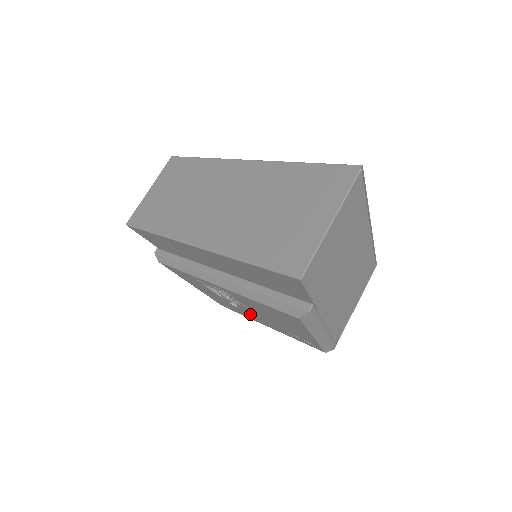
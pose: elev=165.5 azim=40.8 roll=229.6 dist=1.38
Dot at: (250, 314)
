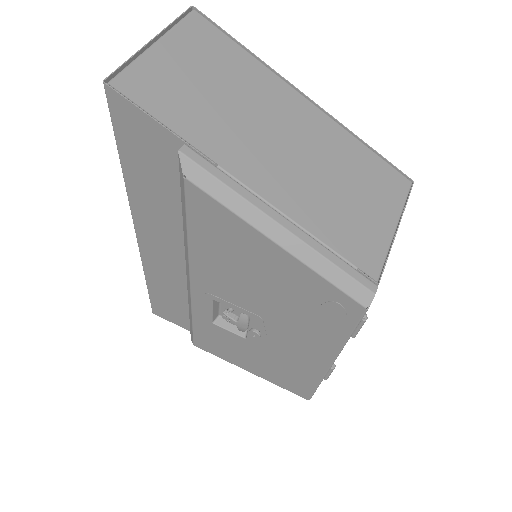
Dot at: (289, 346)
